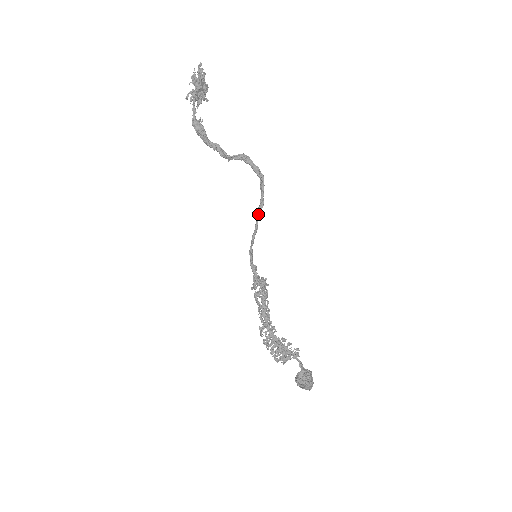
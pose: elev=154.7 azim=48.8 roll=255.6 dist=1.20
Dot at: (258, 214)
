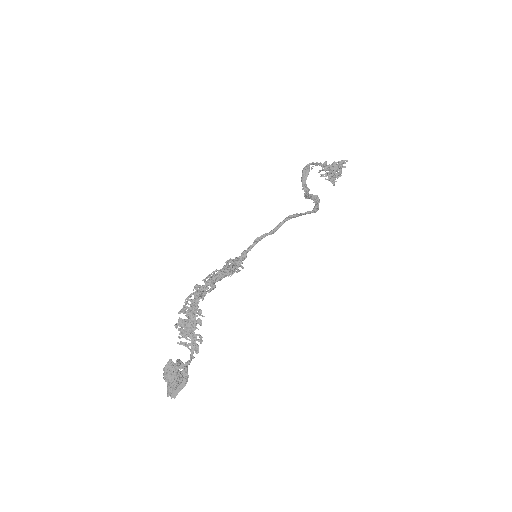
Dot at: (285, 219)
